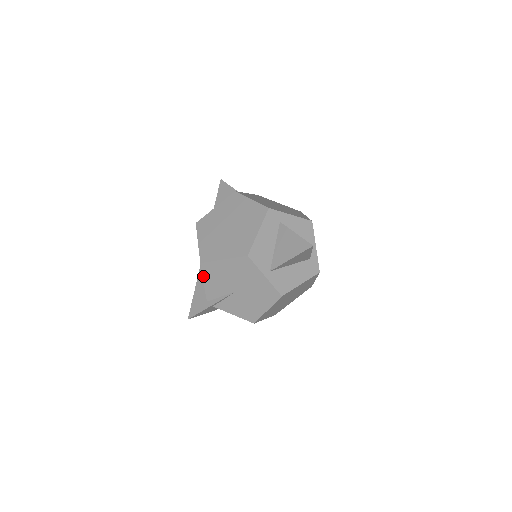
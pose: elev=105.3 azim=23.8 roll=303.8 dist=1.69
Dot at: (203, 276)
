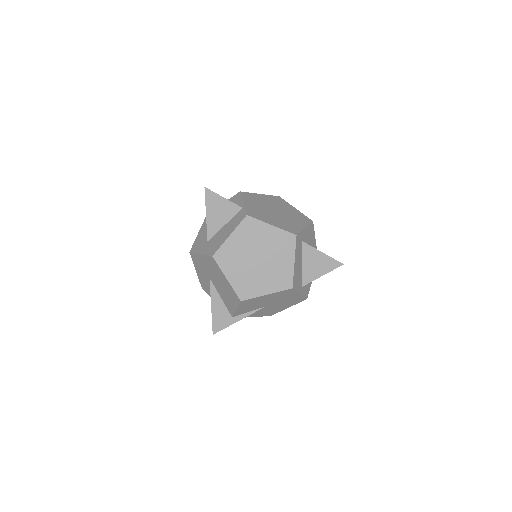
Dot at: (238, 307)
